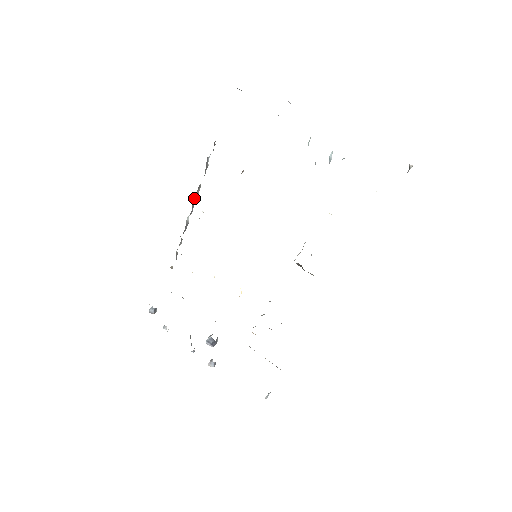
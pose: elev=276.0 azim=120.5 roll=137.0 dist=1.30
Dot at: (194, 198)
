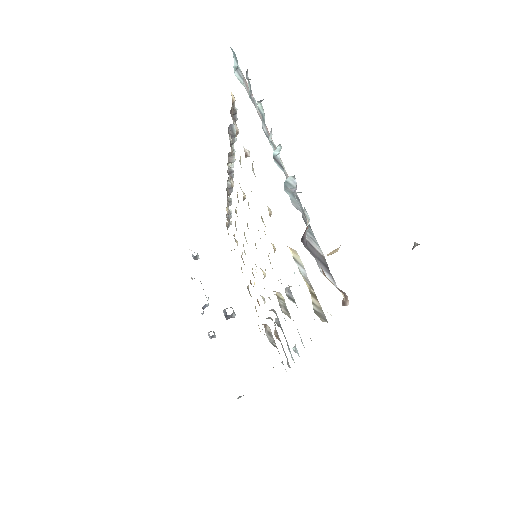
Dot at: (230, 164)
